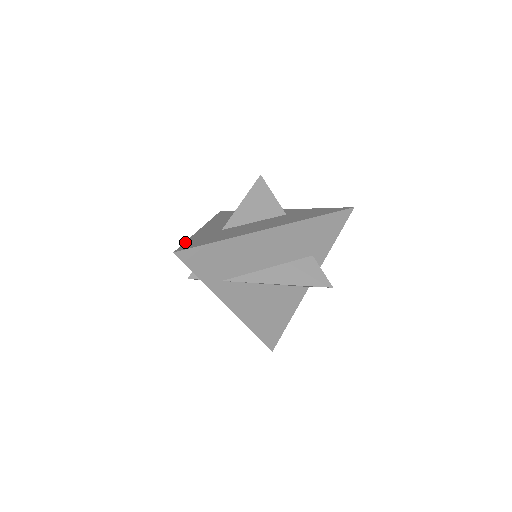
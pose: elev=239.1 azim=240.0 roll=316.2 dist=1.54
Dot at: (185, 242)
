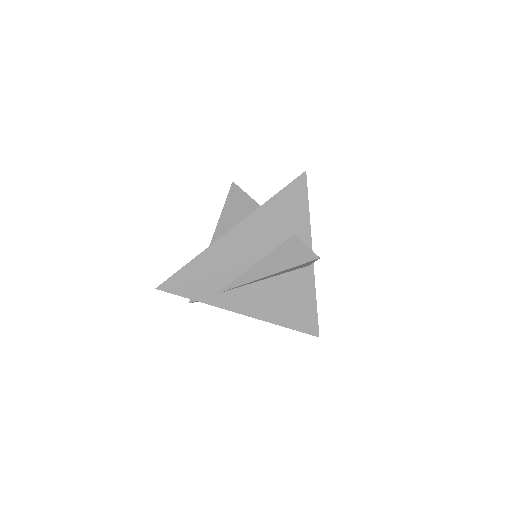
Dot at: occluded
